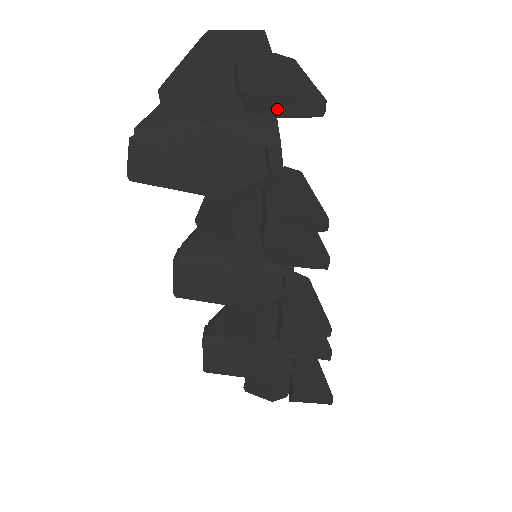
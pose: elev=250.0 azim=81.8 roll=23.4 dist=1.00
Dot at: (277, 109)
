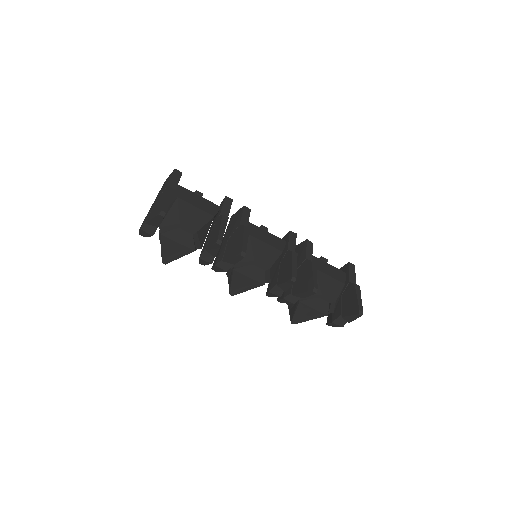
Dot at: (157, 222)
